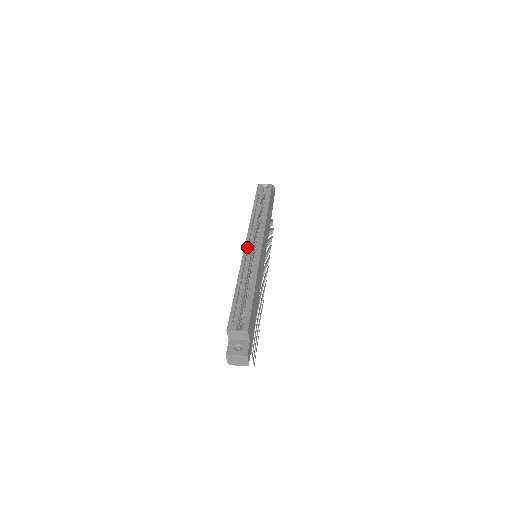
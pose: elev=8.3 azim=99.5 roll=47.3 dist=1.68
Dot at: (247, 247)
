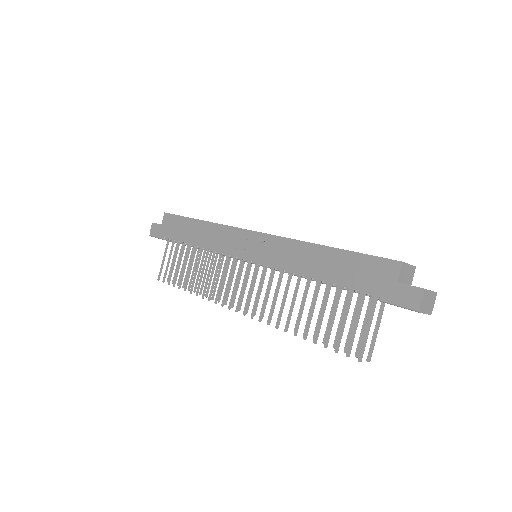
Dot at: (264, 233)
